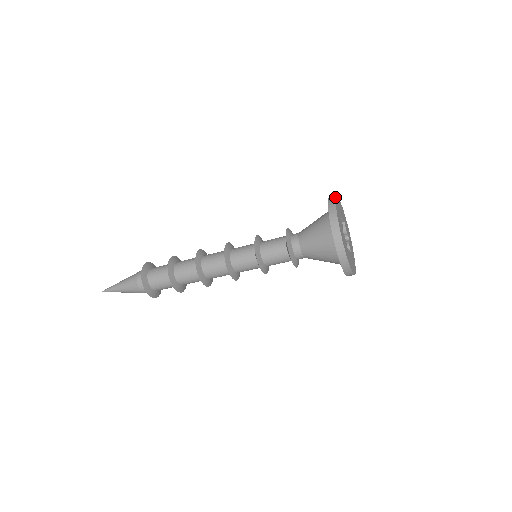
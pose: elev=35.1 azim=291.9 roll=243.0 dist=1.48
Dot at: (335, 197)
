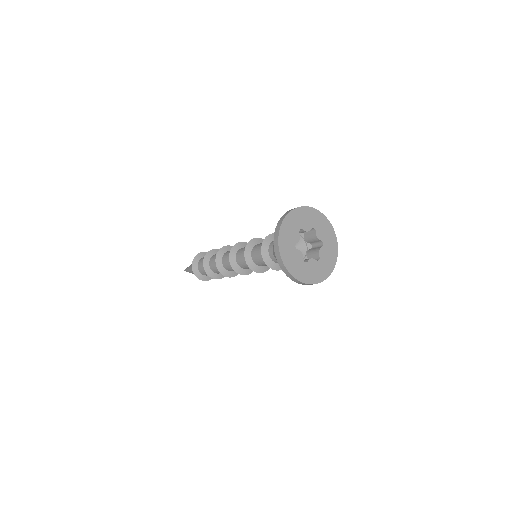
Dot at: (278, 249)
